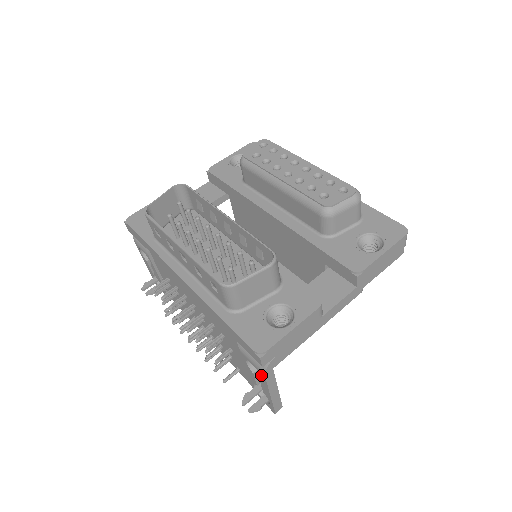
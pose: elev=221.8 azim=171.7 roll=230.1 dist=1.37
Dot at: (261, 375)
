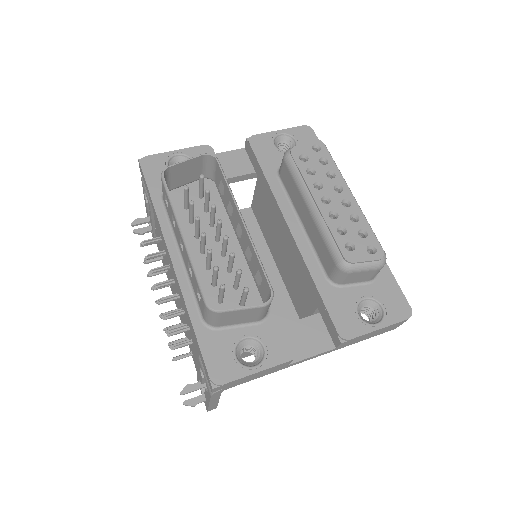
Dot at: (208, 391)
